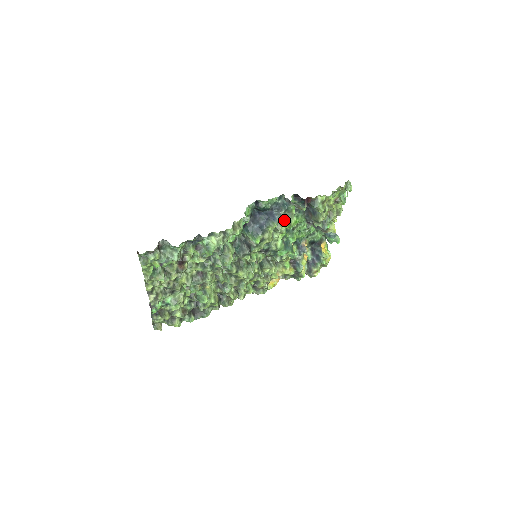
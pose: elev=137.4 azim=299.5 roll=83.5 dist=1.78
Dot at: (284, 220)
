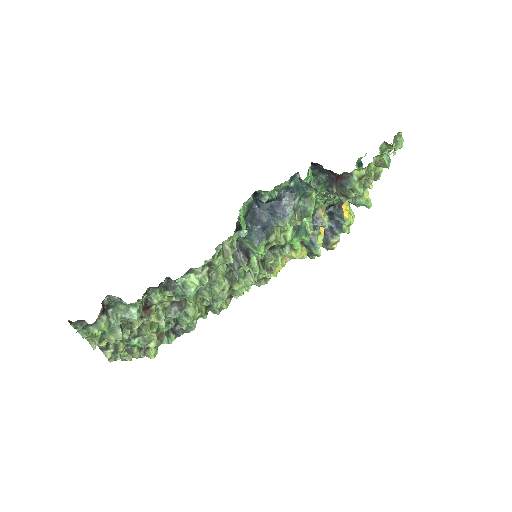
Dot at: (299, 212)
